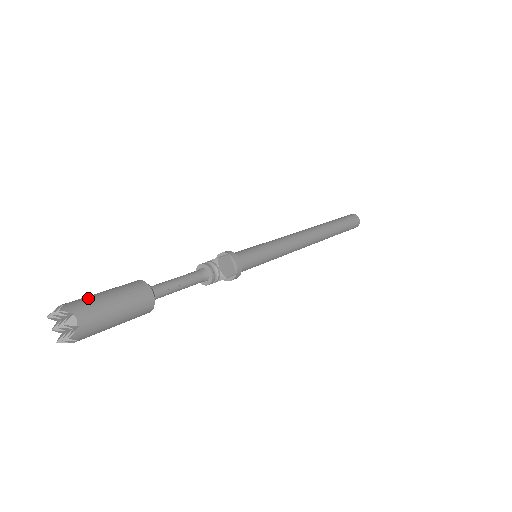
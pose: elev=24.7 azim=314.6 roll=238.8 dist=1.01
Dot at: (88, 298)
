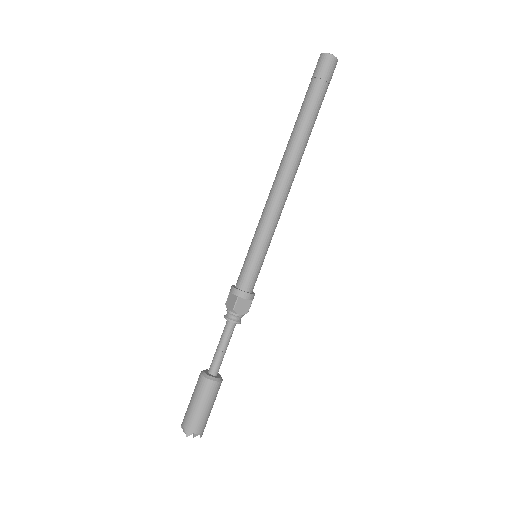
Dot at: (191, 417)
